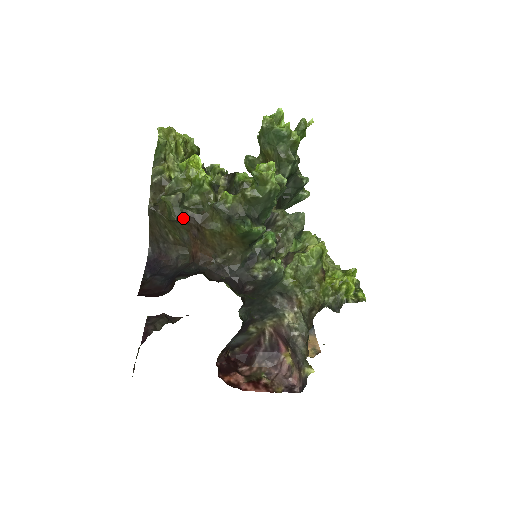
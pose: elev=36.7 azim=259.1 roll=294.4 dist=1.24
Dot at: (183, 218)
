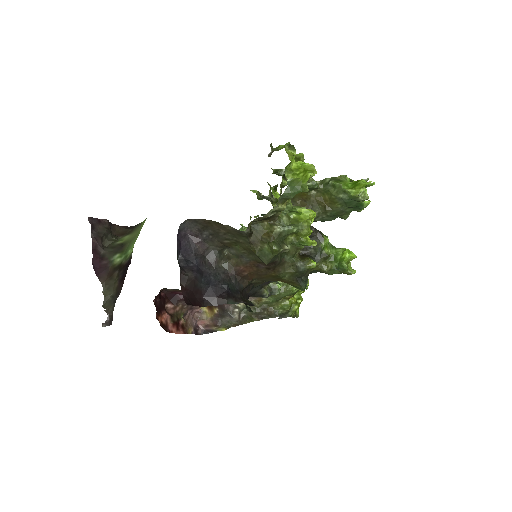
Dot at: (270, 263)
